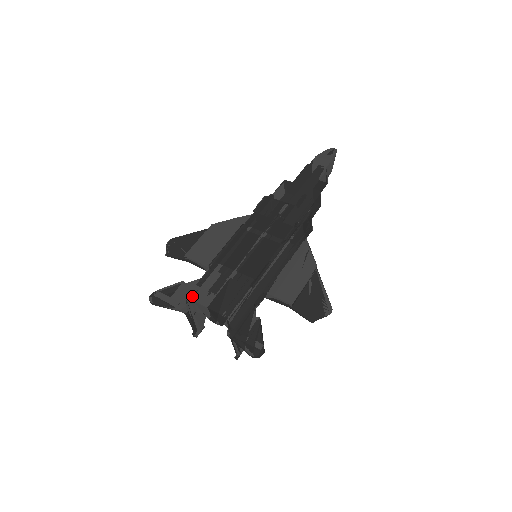
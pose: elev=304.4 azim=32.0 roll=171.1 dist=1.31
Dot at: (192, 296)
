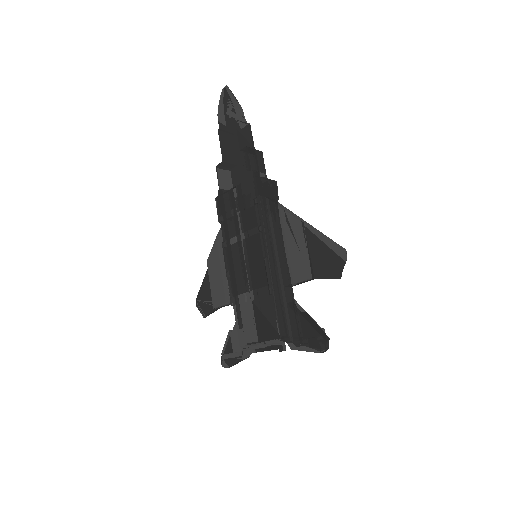
Dot at: (242, 342)
